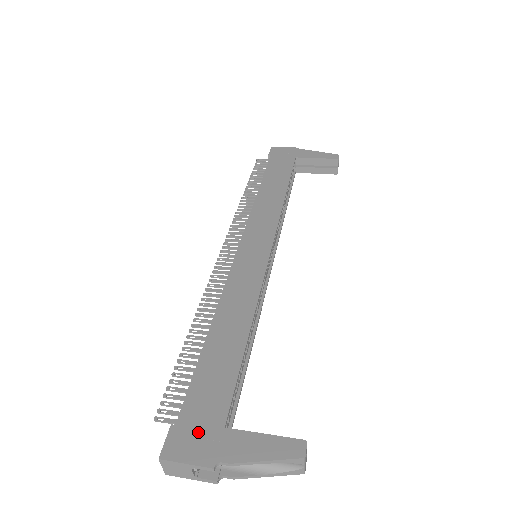
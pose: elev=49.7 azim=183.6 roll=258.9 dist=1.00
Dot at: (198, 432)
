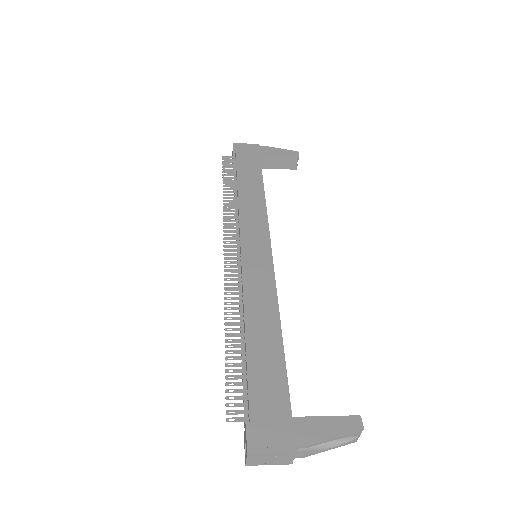
Dot at: (272, 425)
